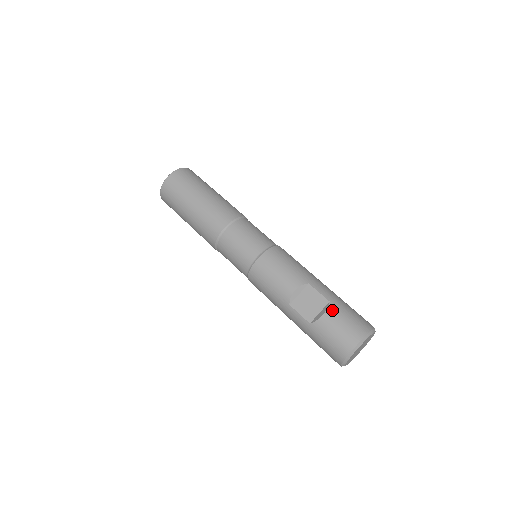
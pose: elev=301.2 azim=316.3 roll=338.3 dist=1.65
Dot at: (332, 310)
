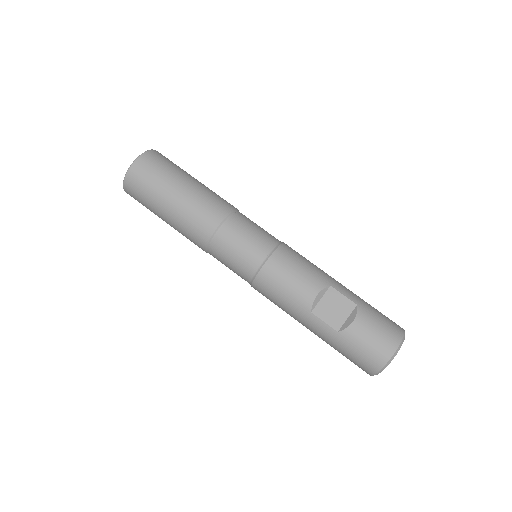
Dot at: (362, 314)
